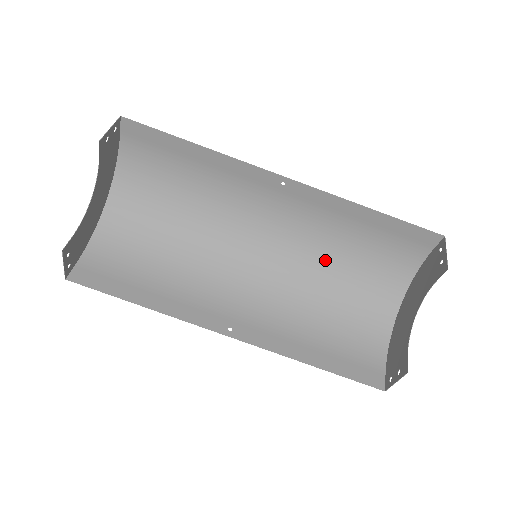
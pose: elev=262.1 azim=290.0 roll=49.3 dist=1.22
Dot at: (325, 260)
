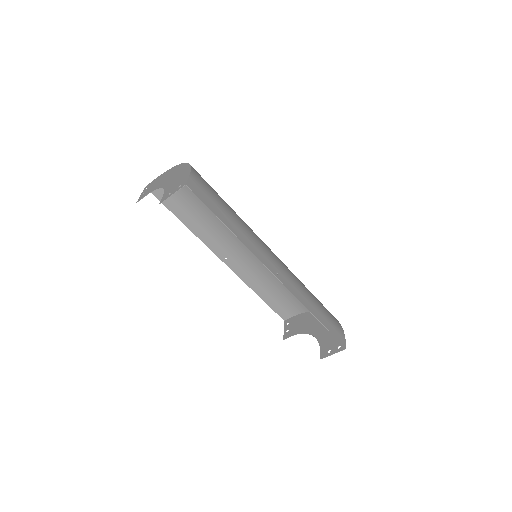
Dot at: occluded
